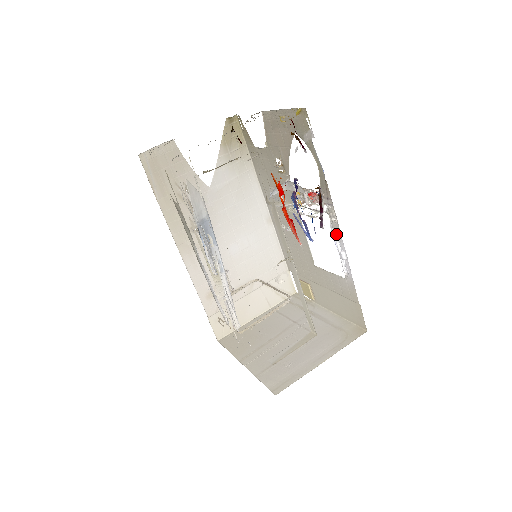
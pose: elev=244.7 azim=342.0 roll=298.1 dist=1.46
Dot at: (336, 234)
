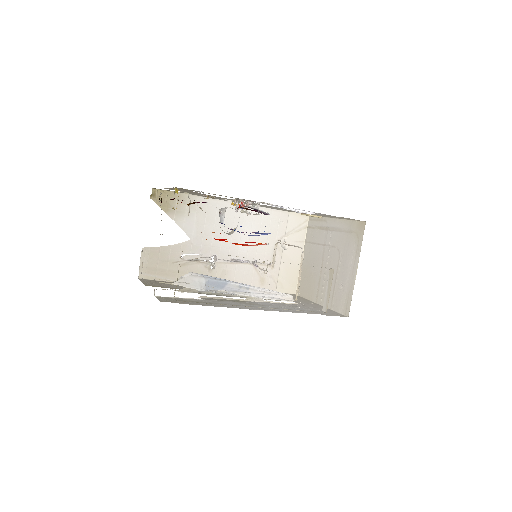
Dot at: (281, 206)
